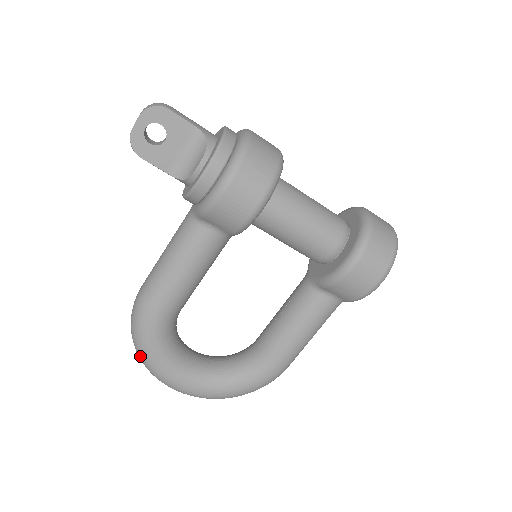
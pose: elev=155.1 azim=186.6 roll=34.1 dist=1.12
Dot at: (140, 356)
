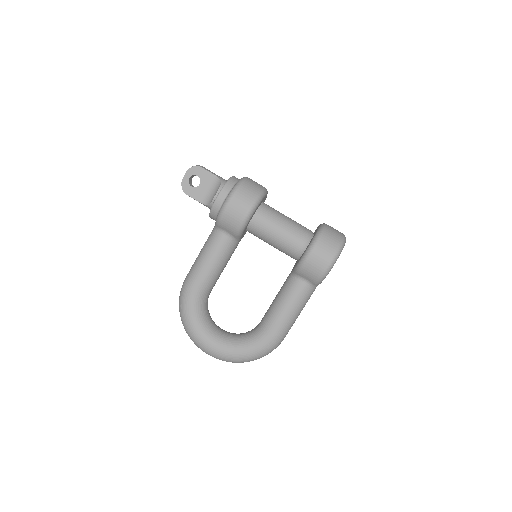
Dot at: (183, 323)
